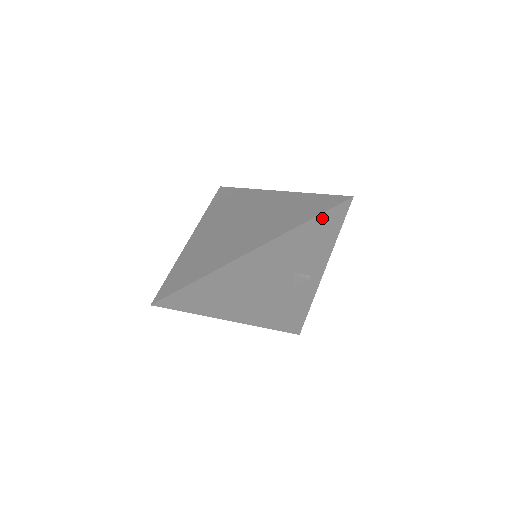
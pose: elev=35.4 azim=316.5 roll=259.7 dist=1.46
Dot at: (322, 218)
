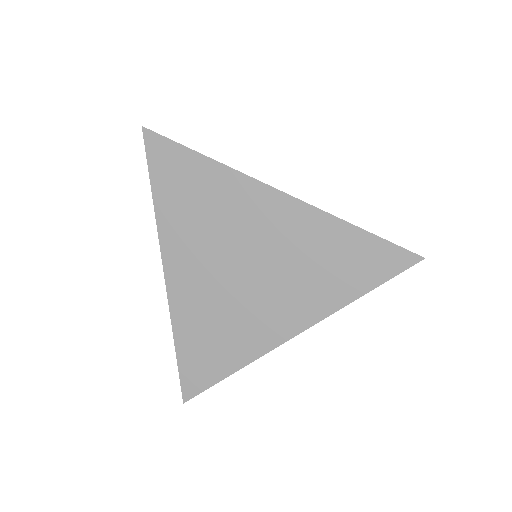
Dot at: (377, 280)
